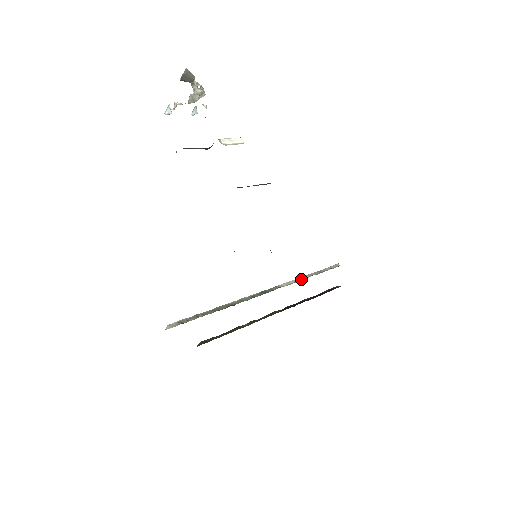
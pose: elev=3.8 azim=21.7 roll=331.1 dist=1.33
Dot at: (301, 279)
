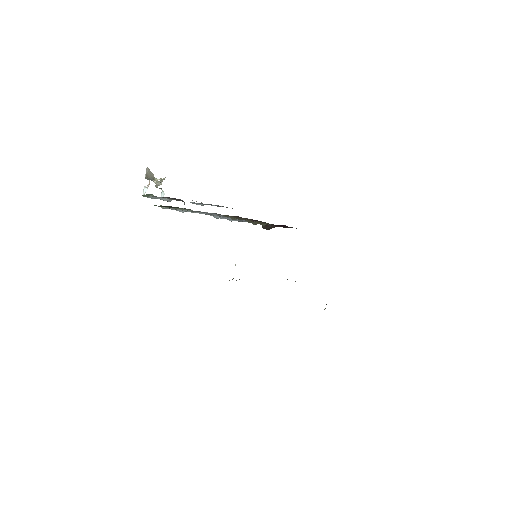
Dot at: occluded
